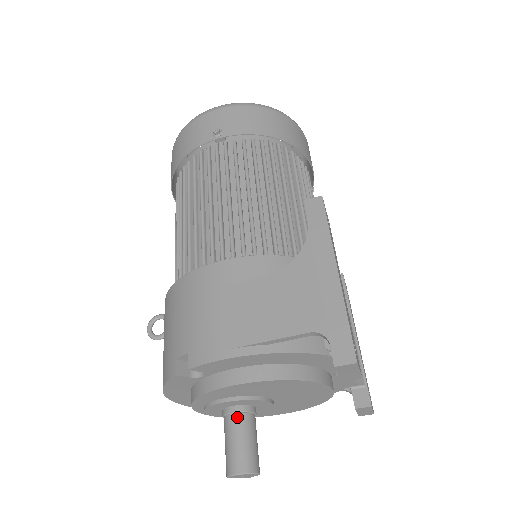
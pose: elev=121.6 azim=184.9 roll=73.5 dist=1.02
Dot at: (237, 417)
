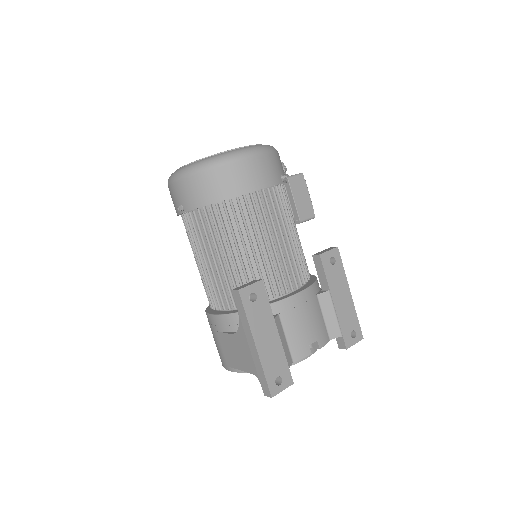
Dot at: occluded
